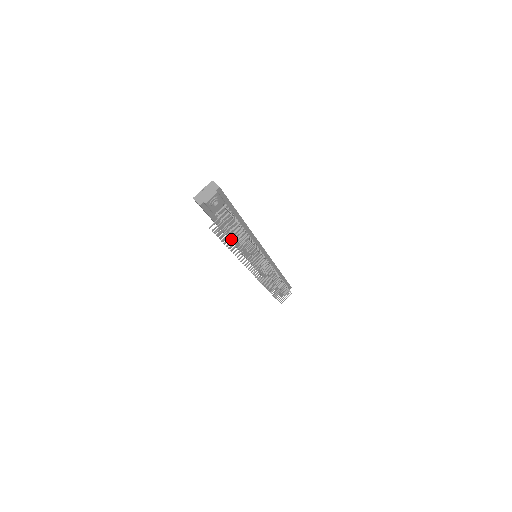
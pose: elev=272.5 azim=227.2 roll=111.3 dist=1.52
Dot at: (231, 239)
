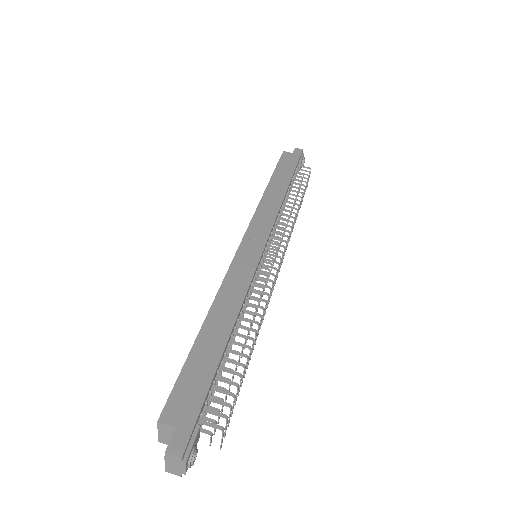
Dot at: occluded
